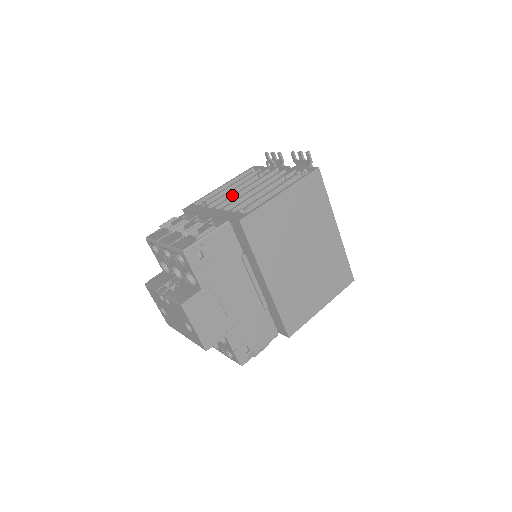
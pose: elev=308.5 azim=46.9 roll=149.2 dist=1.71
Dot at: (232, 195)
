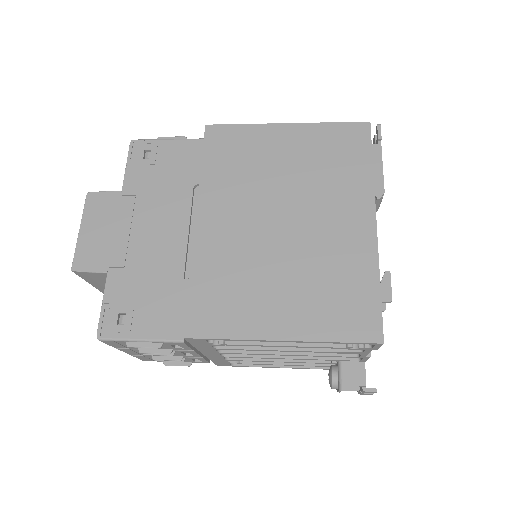
Dot at: occluded
